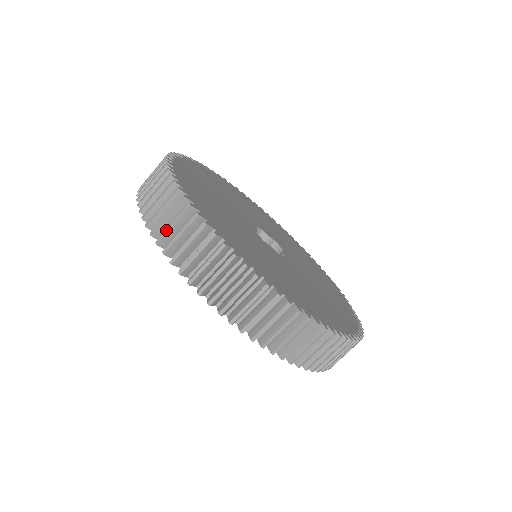
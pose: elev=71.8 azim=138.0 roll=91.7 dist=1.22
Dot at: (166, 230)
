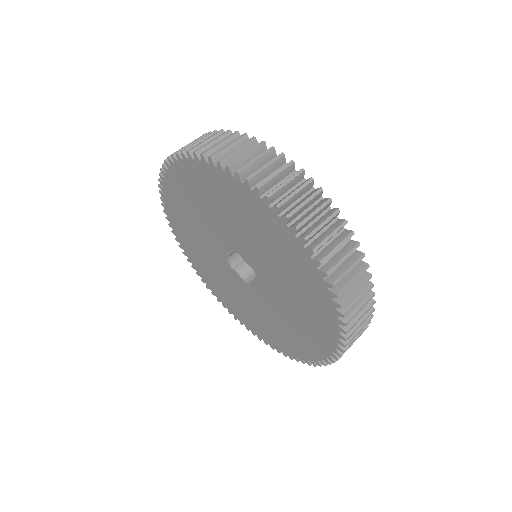
Dot at: (205, 144)
